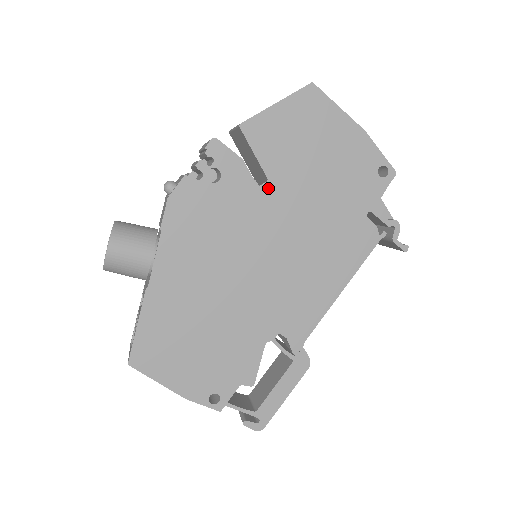
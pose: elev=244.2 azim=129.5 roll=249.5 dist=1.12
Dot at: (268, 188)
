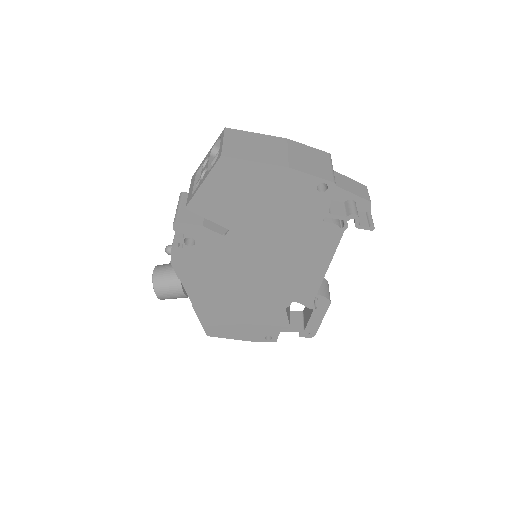
Dot at: (232, 234)
